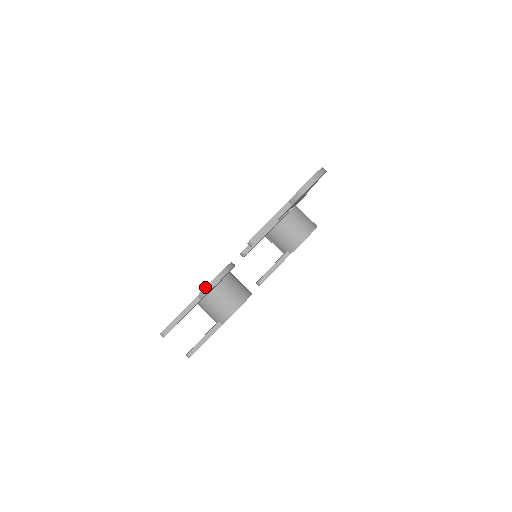
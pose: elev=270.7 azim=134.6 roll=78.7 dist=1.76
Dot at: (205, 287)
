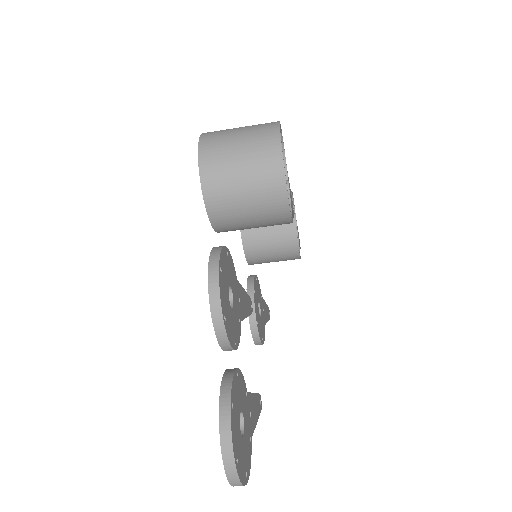
Dot at: occluded
